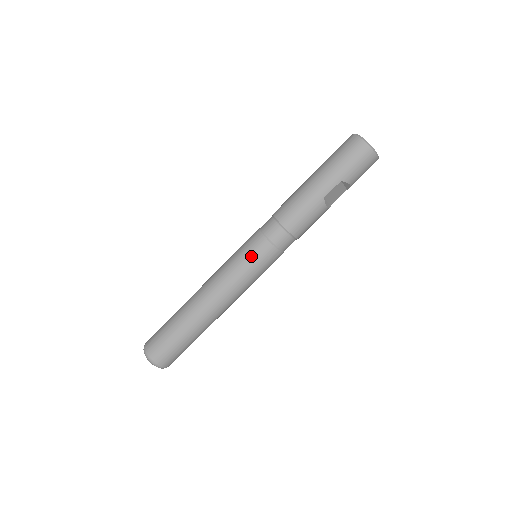
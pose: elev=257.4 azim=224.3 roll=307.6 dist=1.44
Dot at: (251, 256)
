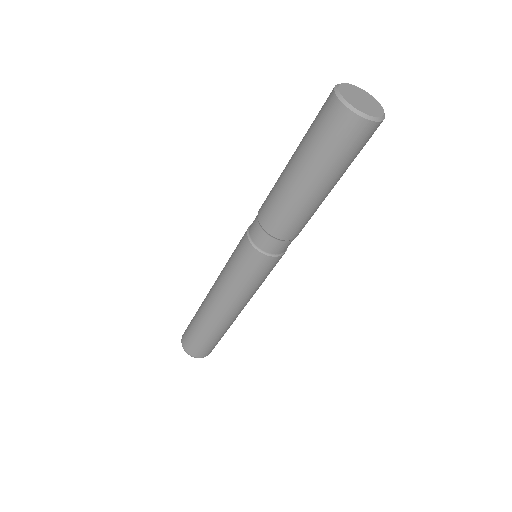
Dot at: (266, 274)
